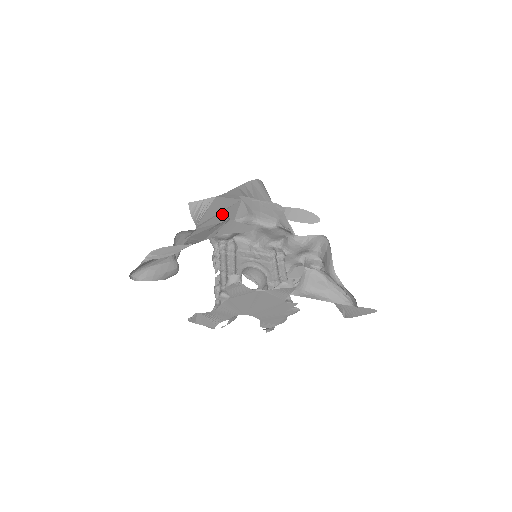
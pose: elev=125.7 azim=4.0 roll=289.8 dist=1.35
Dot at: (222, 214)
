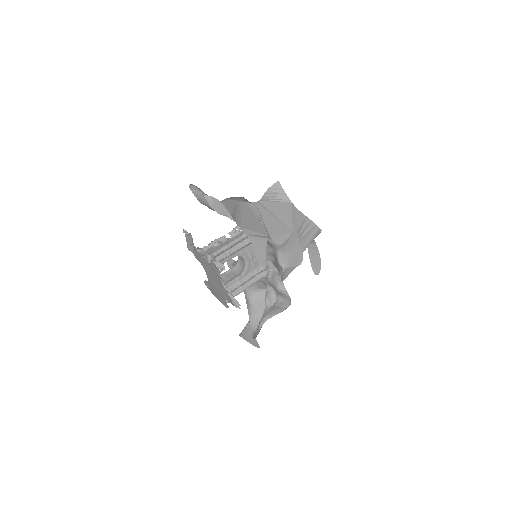
Dot at: (275, 221)
